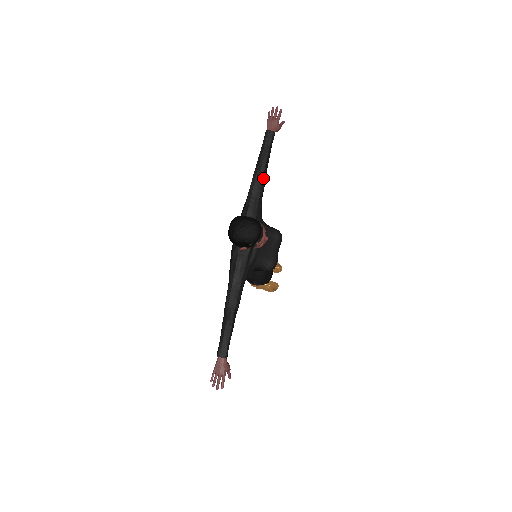
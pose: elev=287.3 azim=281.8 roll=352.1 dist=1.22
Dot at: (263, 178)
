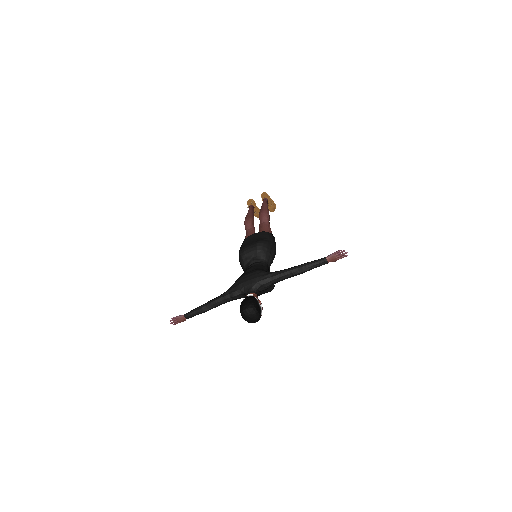
Dot at: occluded
